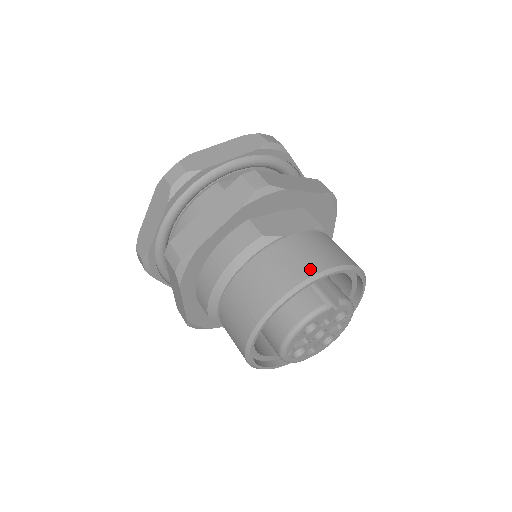
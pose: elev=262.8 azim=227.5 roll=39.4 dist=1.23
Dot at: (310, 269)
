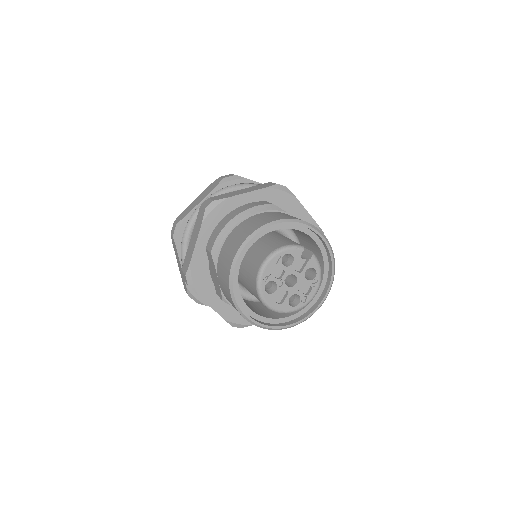
Dot at: (300, 219)
